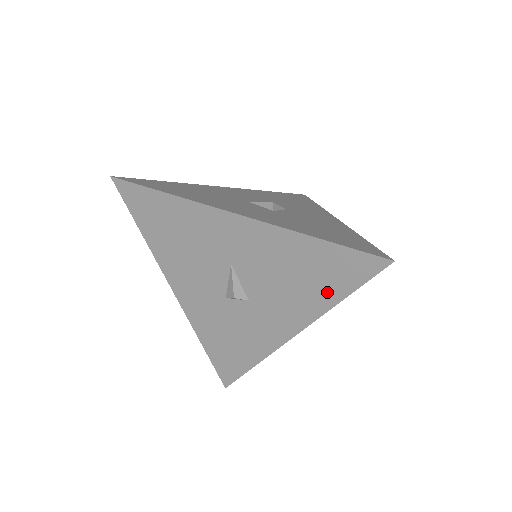
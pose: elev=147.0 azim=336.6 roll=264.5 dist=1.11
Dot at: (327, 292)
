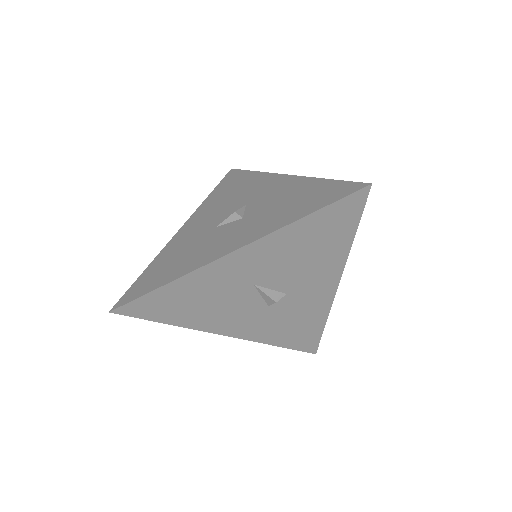
Dot at: (339, 242)
